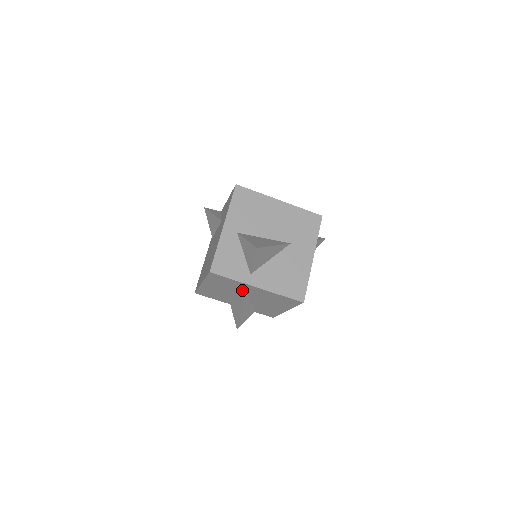
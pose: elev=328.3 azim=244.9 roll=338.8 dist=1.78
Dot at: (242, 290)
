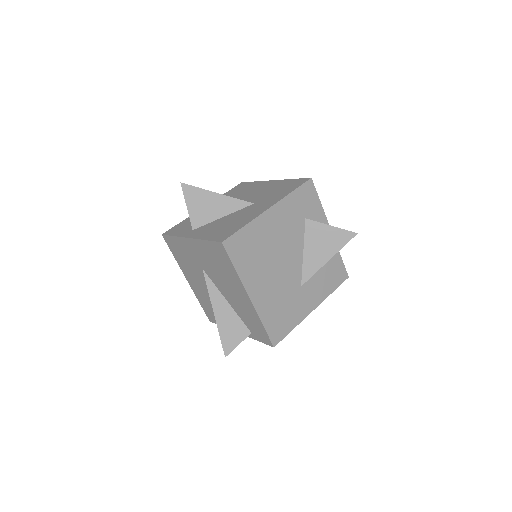
Dot at: (197, 263)
